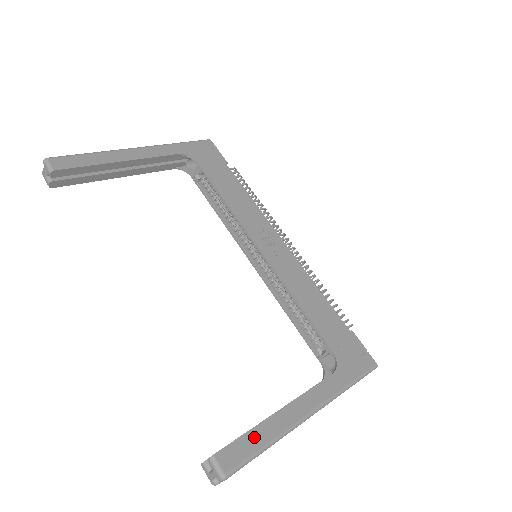
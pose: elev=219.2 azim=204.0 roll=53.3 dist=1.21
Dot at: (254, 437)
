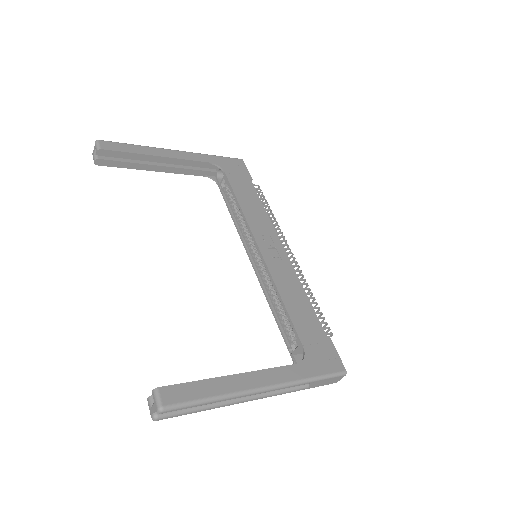
Dot at: (201, 387)
